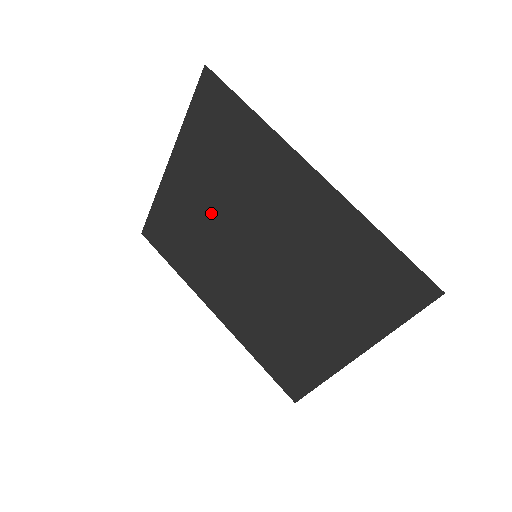
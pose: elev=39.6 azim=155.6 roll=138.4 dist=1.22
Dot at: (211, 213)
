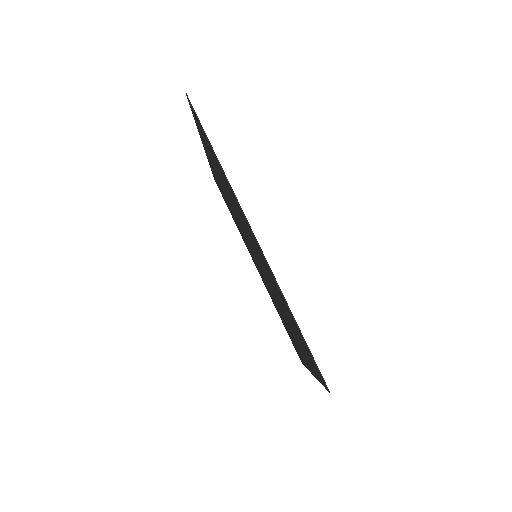
Dot at: occluded
